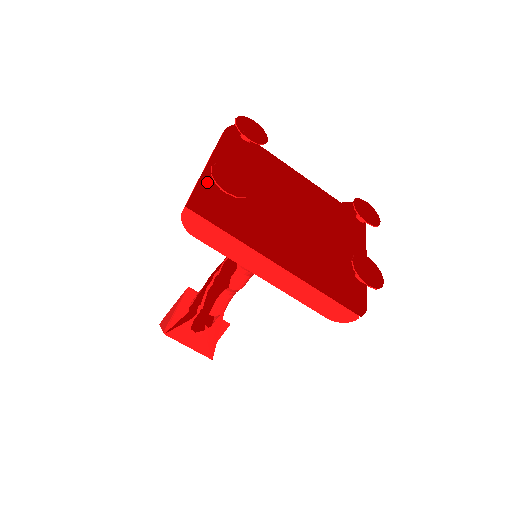
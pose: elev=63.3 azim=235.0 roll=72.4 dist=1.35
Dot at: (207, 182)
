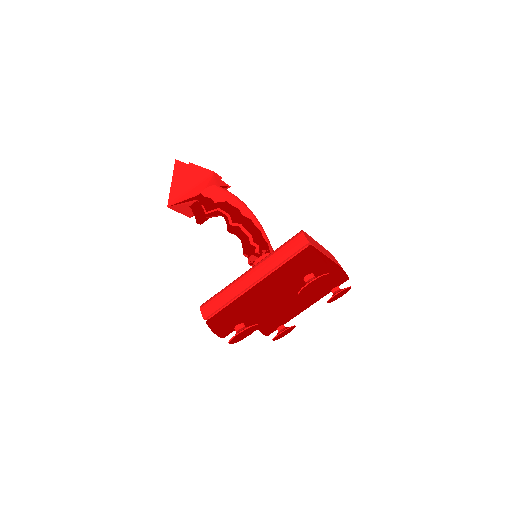
Dot at: (232, 320)
